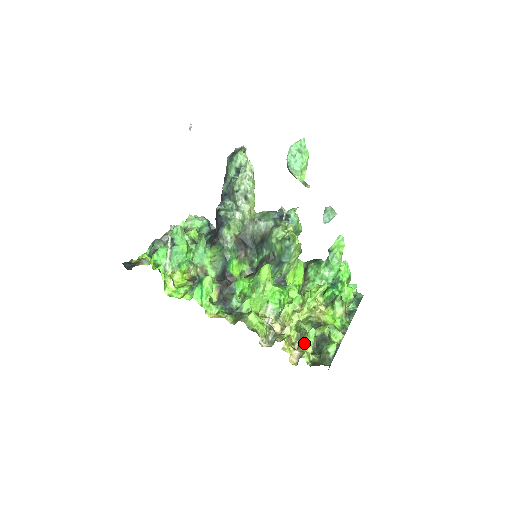
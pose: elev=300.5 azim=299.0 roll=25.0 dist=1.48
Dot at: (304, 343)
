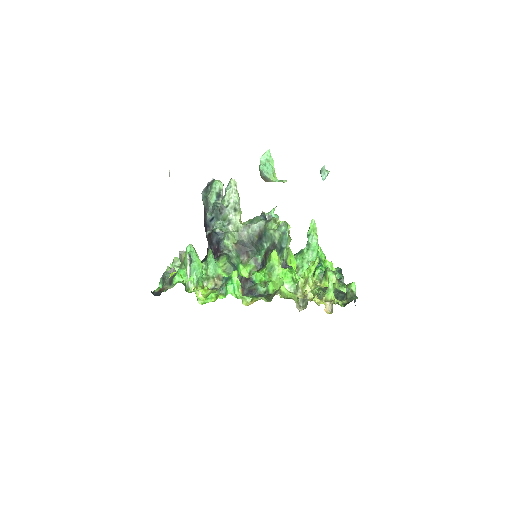
Dot at: (328, 297)
